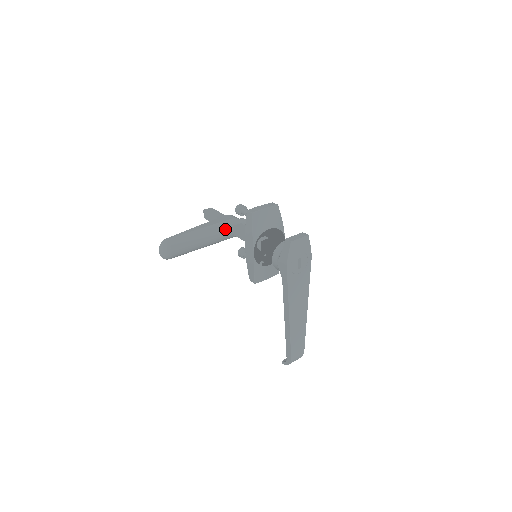
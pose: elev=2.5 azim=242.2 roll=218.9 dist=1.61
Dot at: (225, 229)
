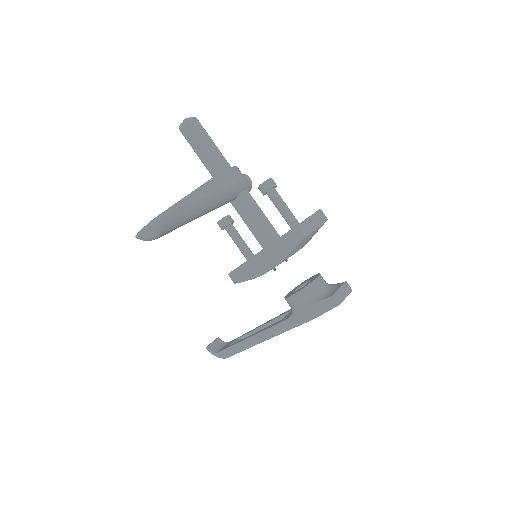
Dot at: (229, 198)
